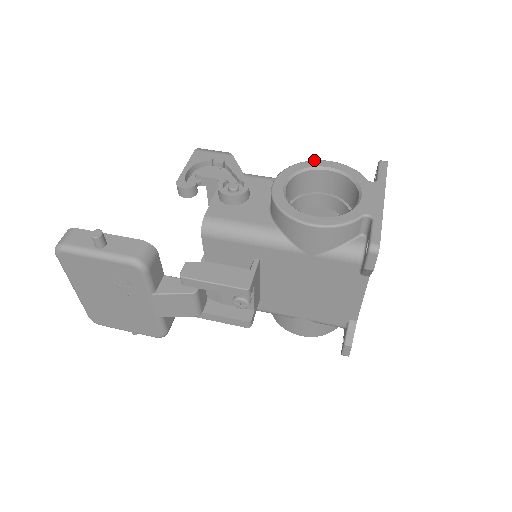
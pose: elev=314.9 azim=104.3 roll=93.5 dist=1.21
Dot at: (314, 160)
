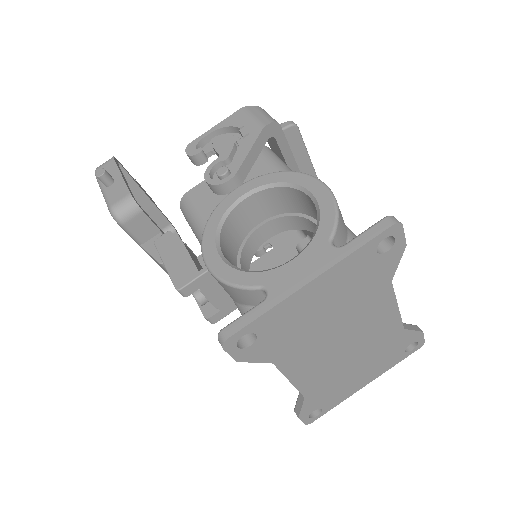
Dot at: (309, 175)
